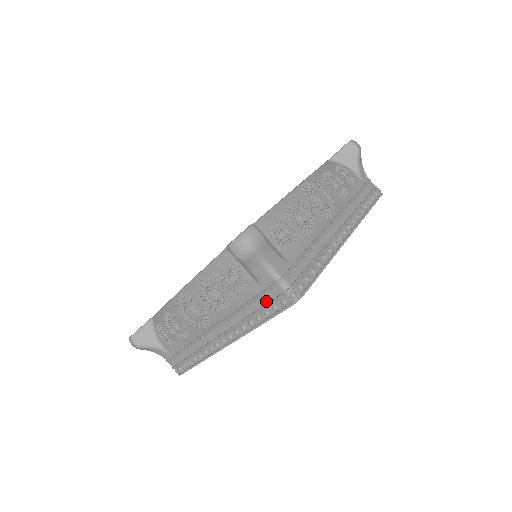
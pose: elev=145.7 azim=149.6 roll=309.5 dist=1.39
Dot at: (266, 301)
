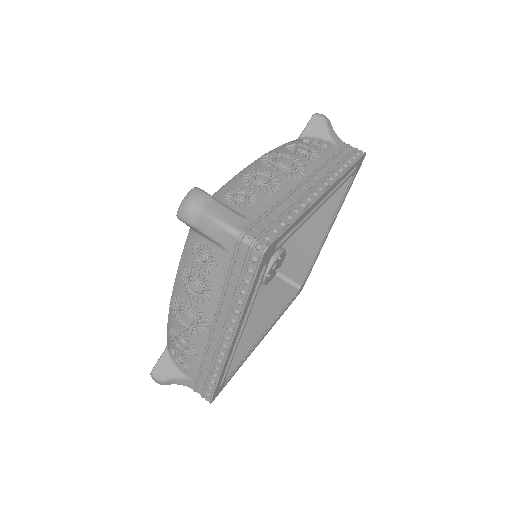
Dot at: (240, 267)
